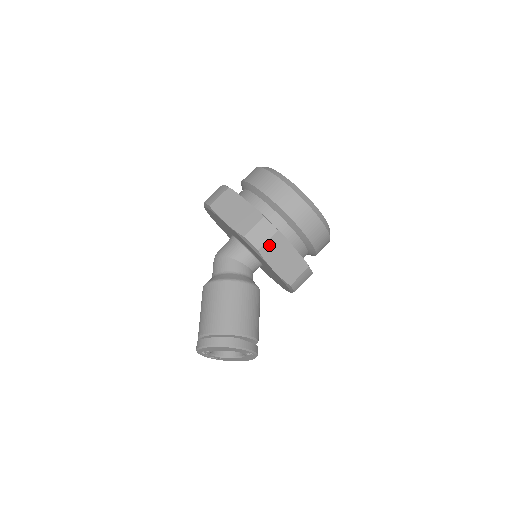
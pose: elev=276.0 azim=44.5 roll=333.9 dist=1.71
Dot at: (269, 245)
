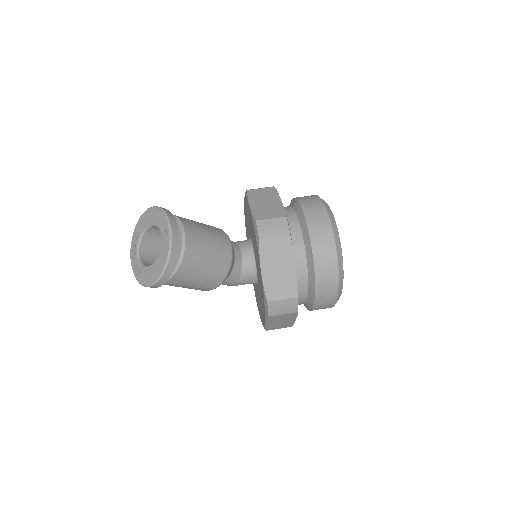
Dot at: (260, 191)
